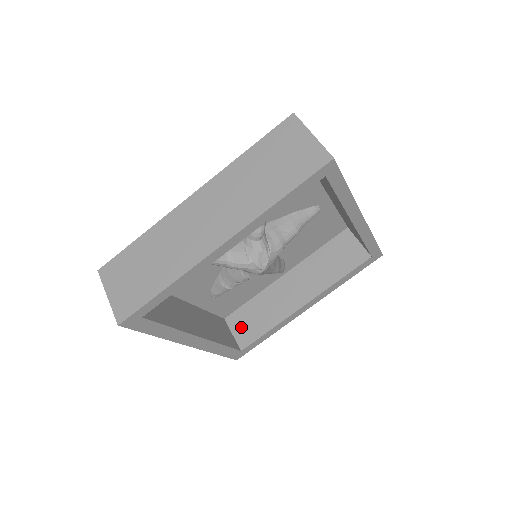
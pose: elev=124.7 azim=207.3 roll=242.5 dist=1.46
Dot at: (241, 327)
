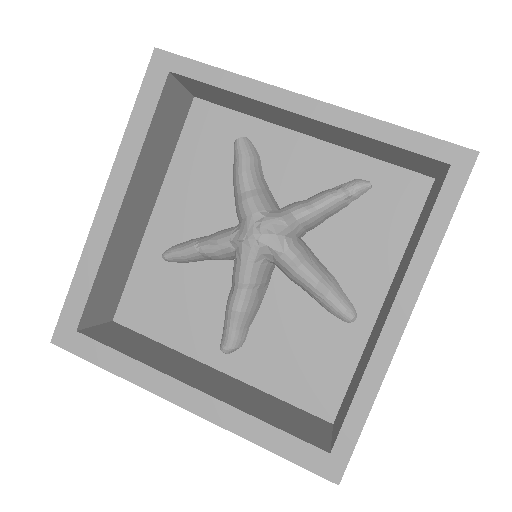
Dot at: (113, 332)
